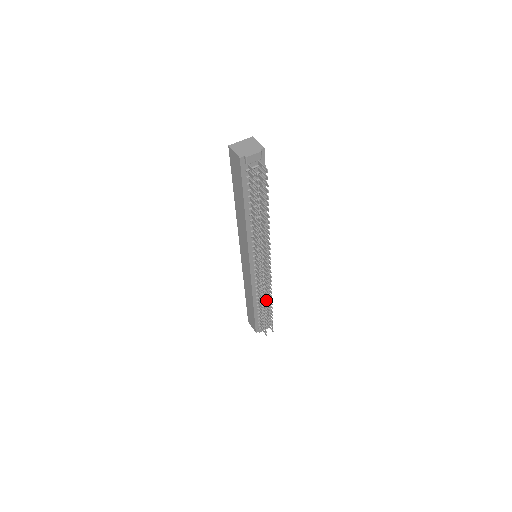
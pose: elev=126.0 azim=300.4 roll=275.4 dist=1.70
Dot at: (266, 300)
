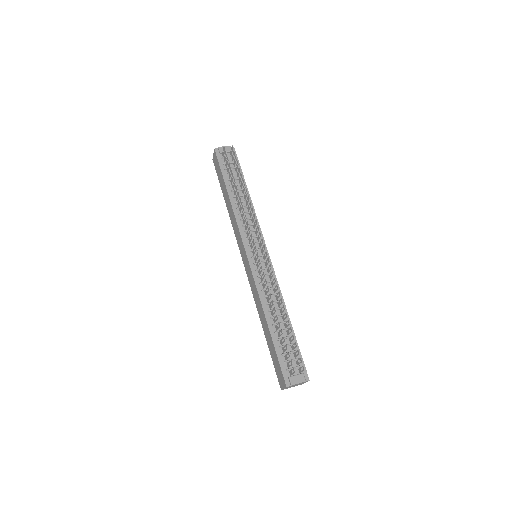
Dot at: (283, 318)
